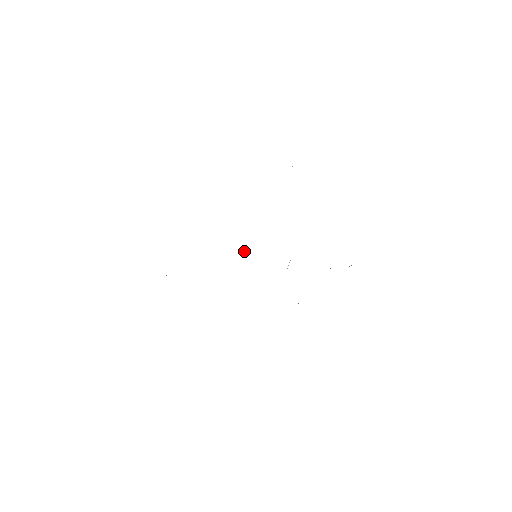
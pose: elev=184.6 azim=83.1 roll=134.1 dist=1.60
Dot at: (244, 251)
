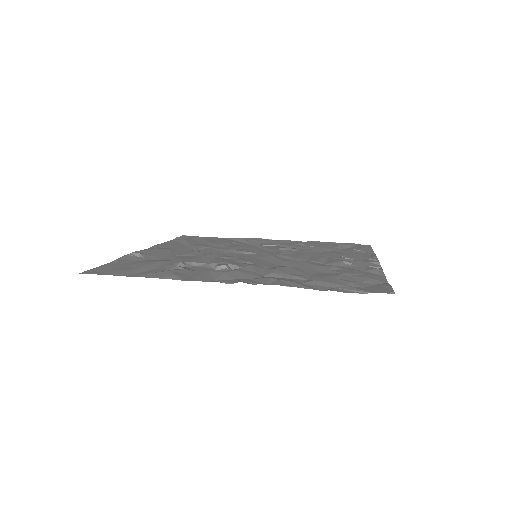
Dot at: (241, 257)
